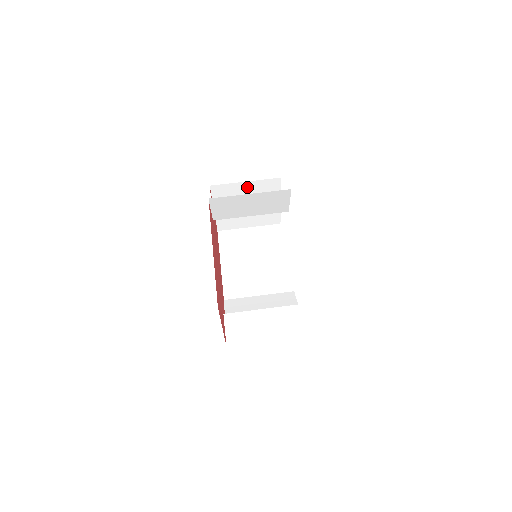
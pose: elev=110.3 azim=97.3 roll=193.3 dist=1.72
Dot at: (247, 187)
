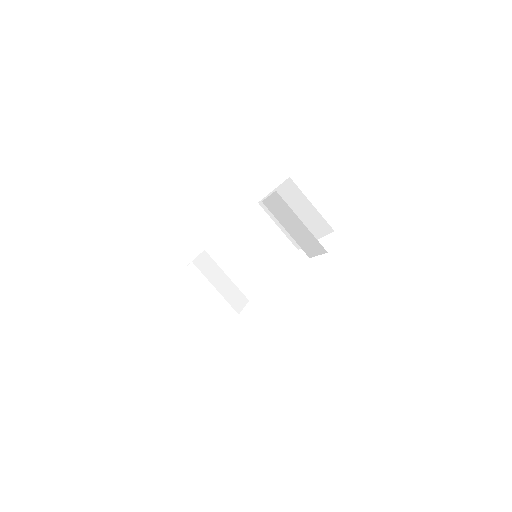
Dot at: (309, 208)
